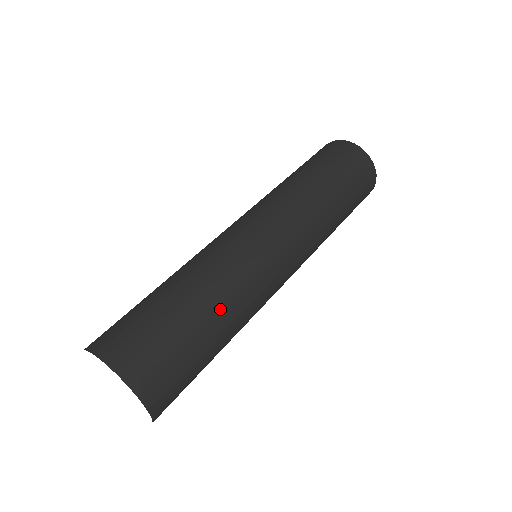
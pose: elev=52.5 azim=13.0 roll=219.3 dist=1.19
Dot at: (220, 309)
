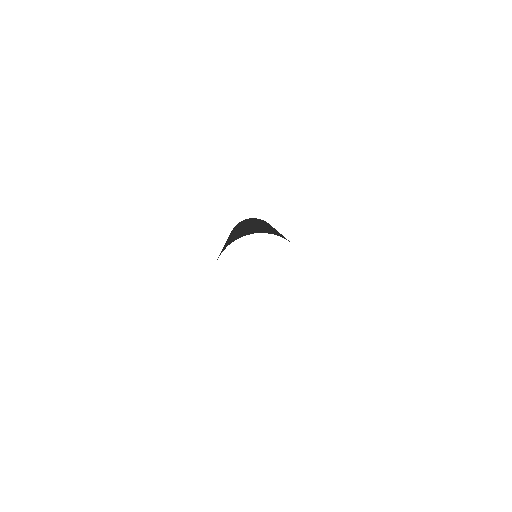
Dot at: occluded
